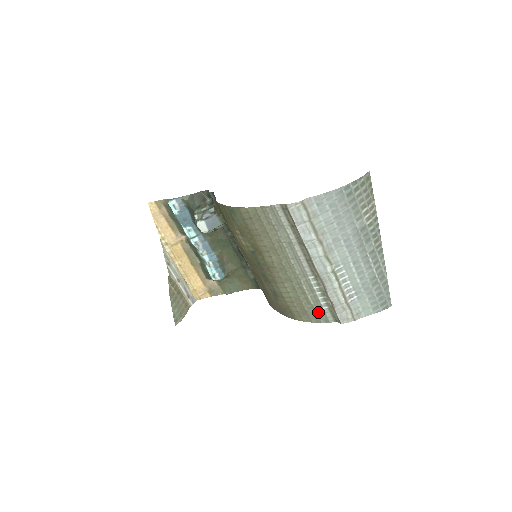
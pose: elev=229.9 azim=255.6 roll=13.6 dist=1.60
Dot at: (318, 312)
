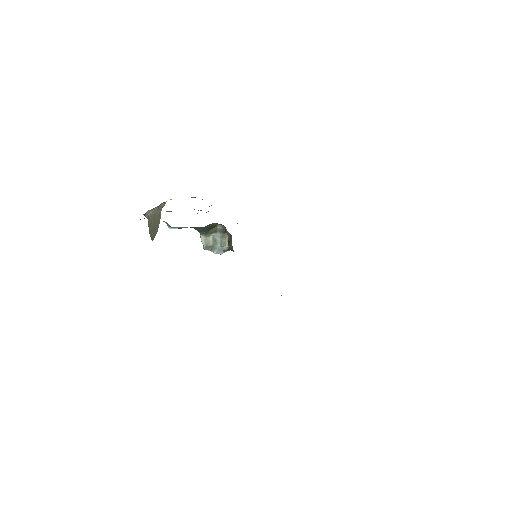
Dot at: occluded
